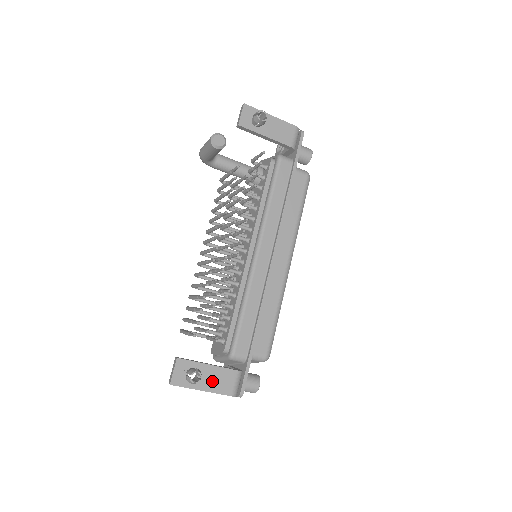
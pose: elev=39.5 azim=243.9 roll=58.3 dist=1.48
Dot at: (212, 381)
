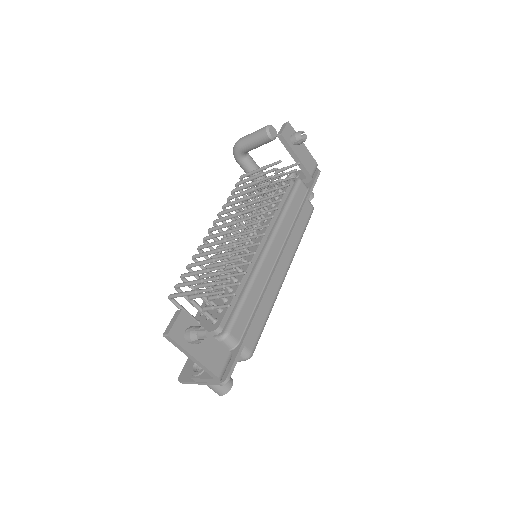
Dot at: (206, 352)
